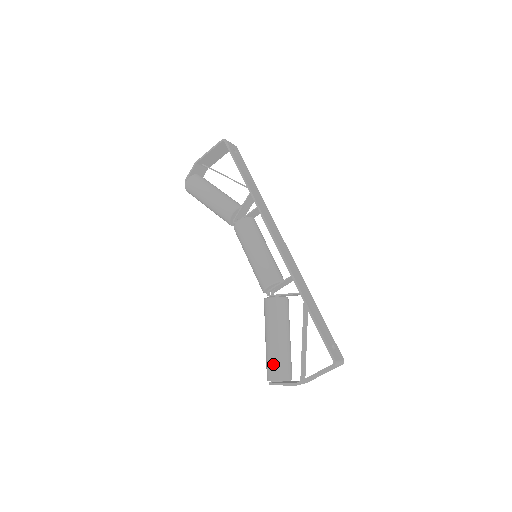
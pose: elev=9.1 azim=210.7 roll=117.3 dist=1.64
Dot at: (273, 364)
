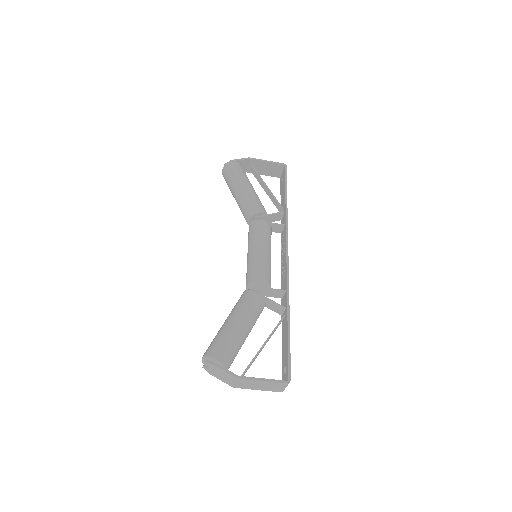
Dot at: (225, 345)
